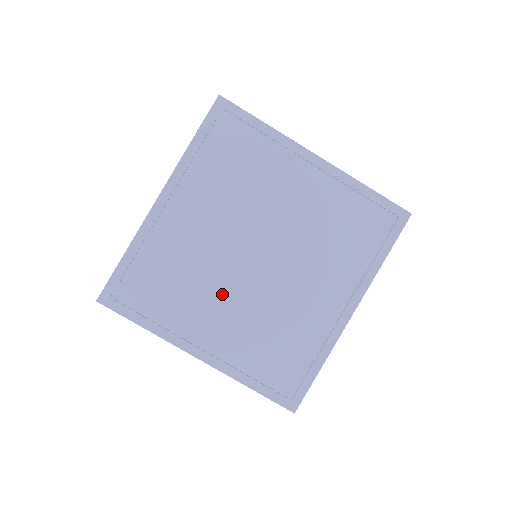
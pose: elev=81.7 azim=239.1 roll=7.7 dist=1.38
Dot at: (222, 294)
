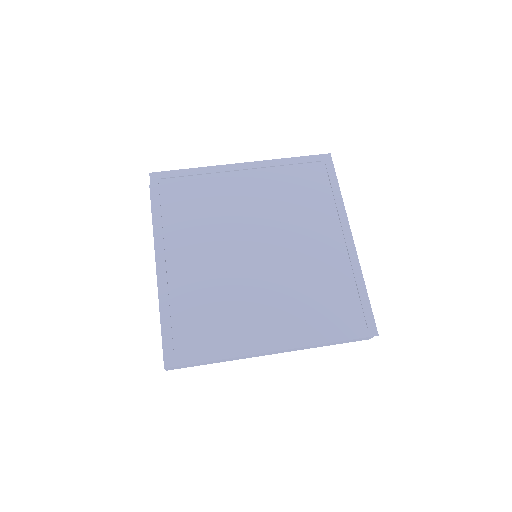
Dot at: (254, 292)
